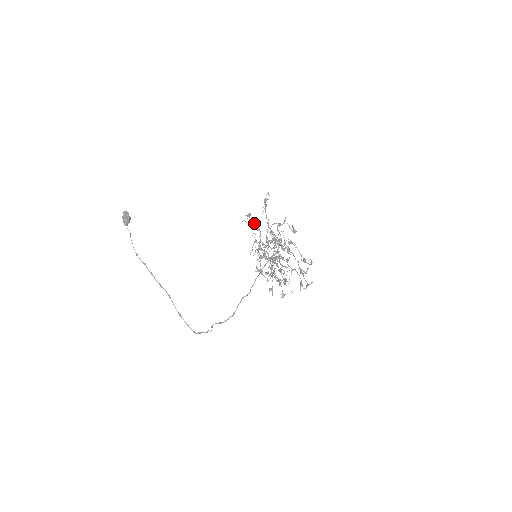
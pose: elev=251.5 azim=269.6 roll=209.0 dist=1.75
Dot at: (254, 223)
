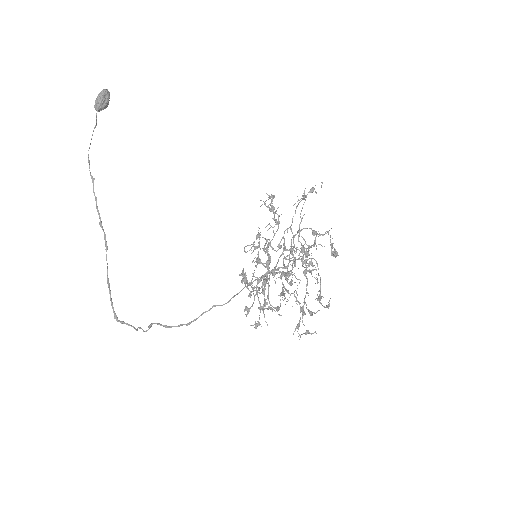
Dot at: occluded
